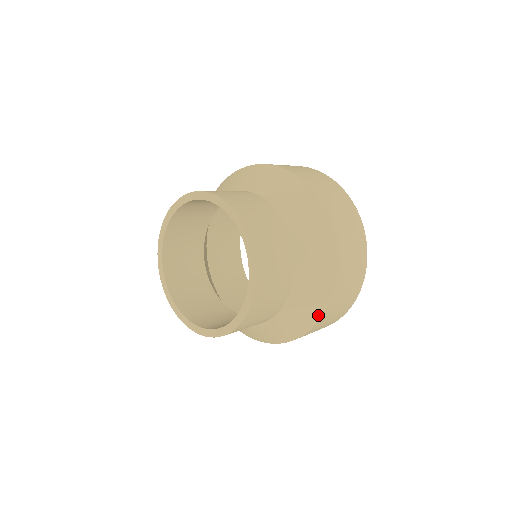
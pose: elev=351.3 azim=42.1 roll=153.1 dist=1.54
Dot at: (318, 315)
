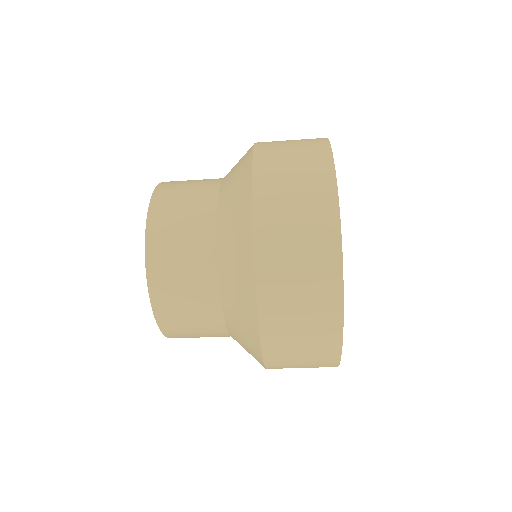
Dot at: (250, 269)
